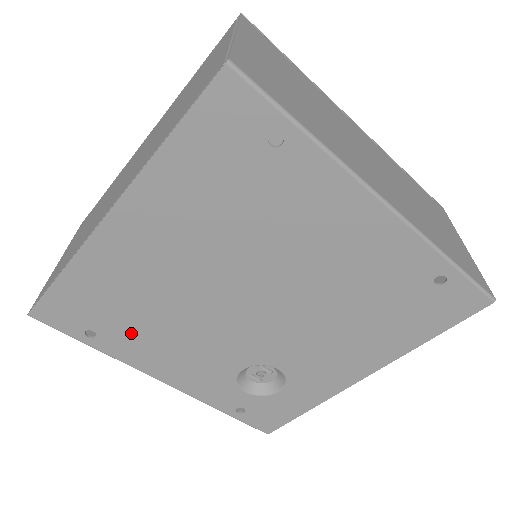
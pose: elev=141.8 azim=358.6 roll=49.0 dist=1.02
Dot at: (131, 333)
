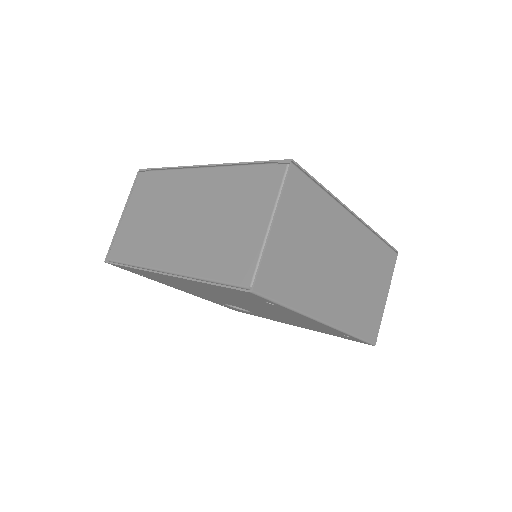
Dot at: occluded
